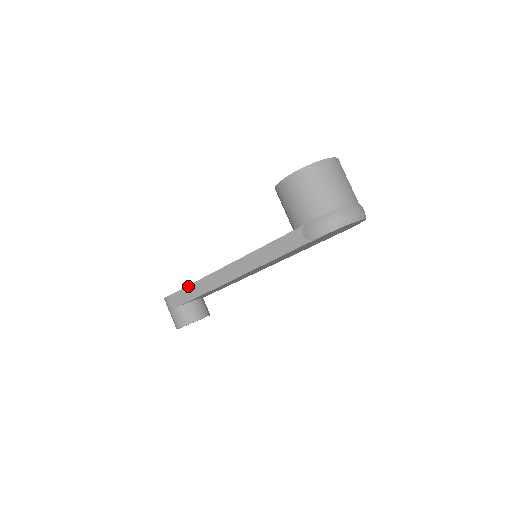
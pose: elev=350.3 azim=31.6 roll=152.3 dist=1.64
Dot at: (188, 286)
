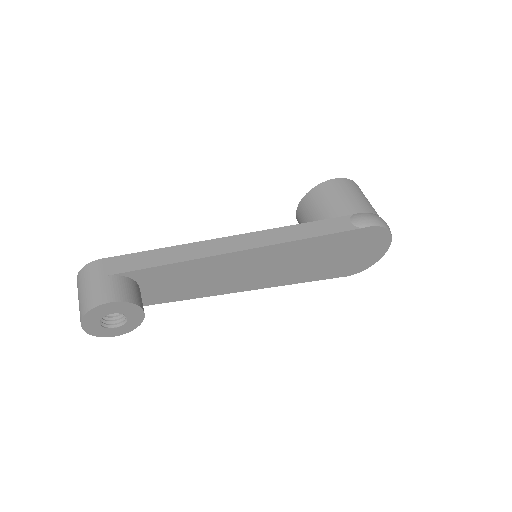
Dot at: (154, 250)
